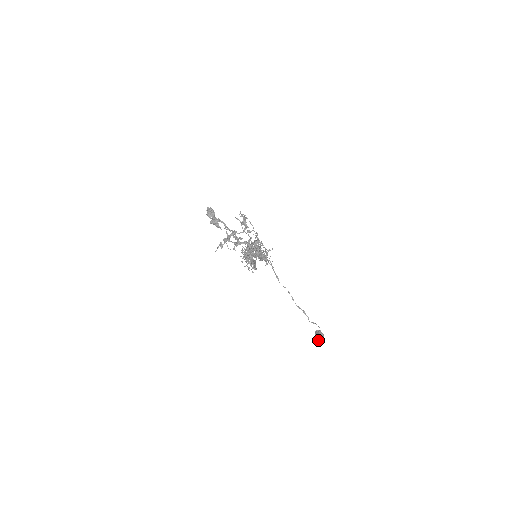
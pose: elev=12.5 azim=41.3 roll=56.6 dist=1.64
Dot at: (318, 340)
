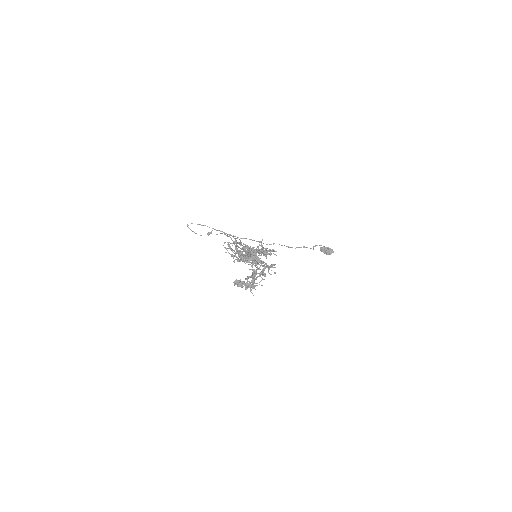
Dot at: (329, 254)
